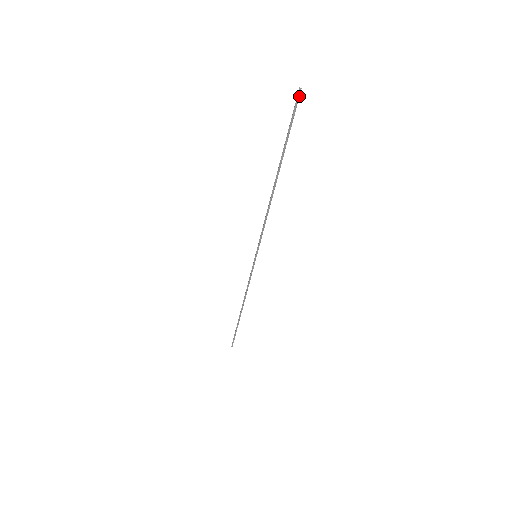
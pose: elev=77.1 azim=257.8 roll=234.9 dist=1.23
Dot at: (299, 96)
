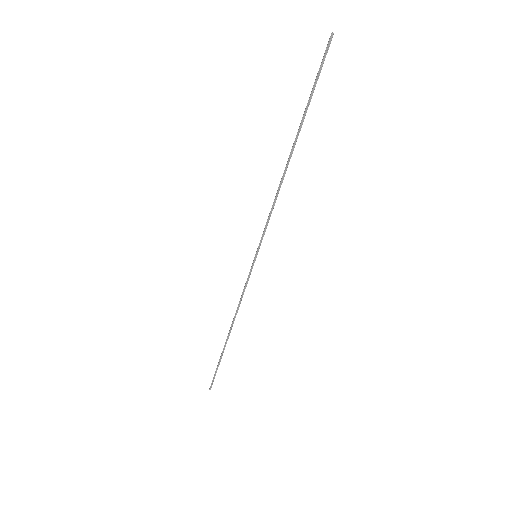
Dot at: (330, 42)
